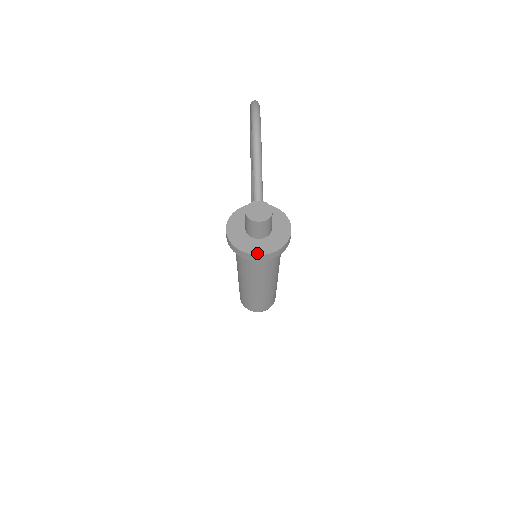
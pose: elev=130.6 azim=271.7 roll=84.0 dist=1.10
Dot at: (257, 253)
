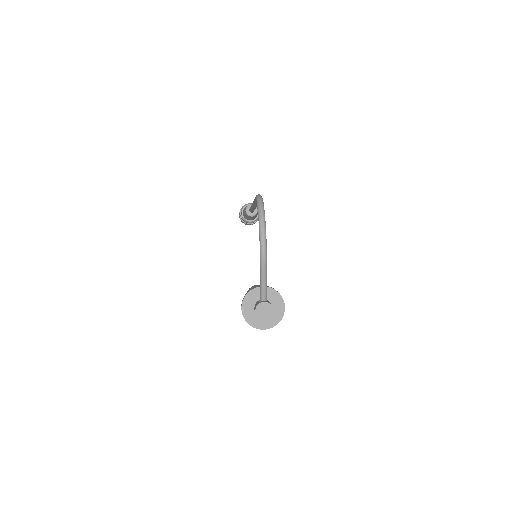
Dot at: (262, 328)
